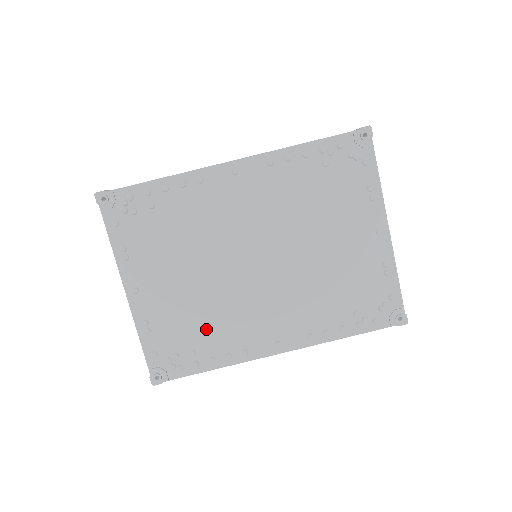
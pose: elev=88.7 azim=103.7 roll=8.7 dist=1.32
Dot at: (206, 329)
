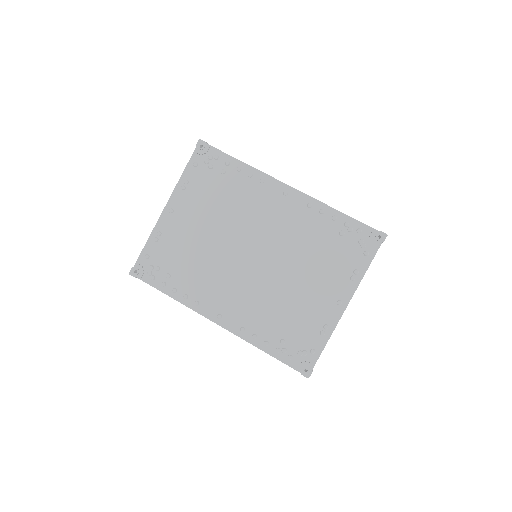
Dot at: (188, 269)
